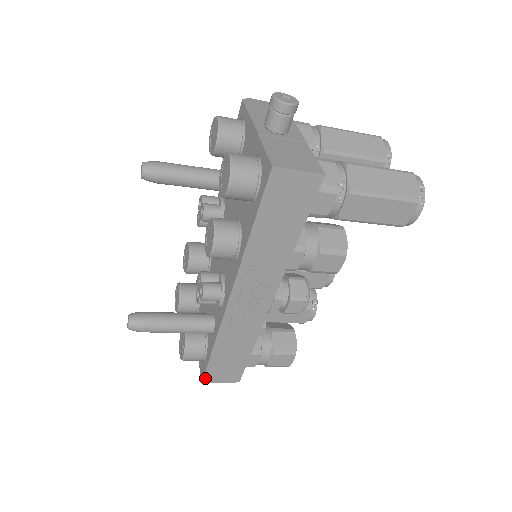
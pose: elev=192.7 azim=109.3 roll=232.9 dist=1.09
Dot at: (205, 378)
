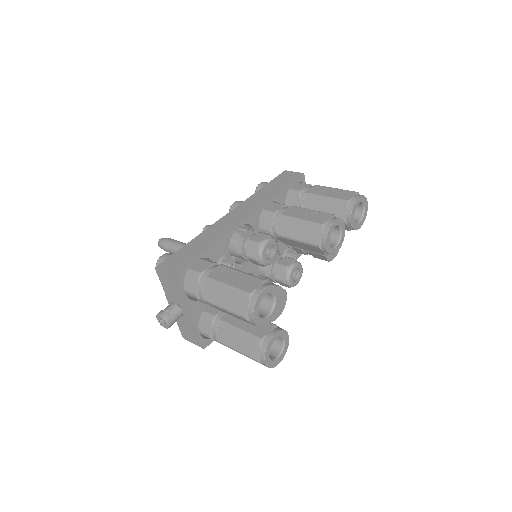
Dot at: occluded
